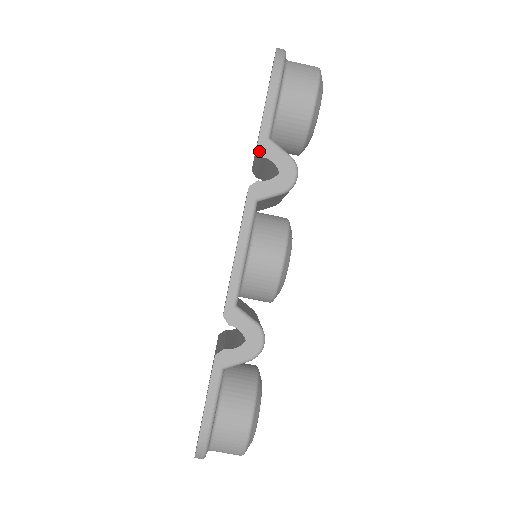
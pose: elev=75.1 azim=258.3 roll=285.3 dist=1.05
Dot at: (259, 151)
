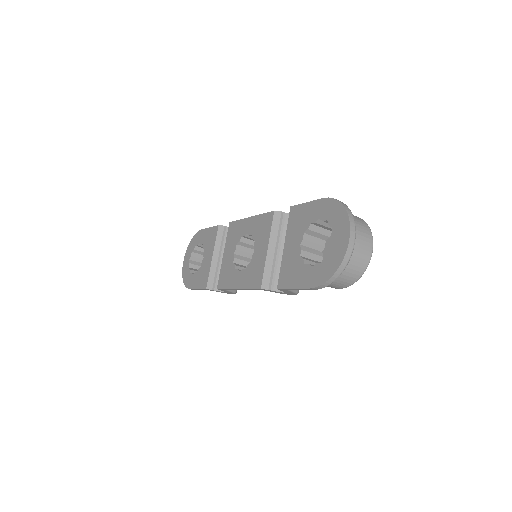
Dot at: (278, 289)
